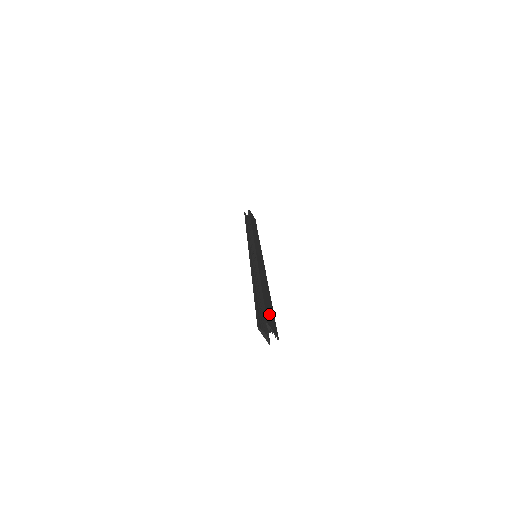
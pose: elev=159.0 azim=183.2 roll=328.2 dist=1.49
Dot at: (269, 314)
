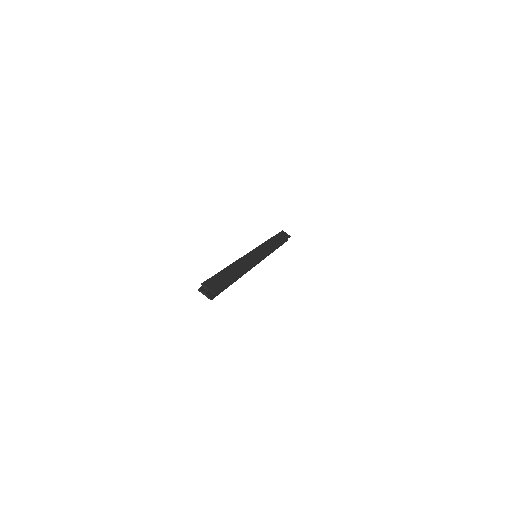
Dot at: (216, 281)
